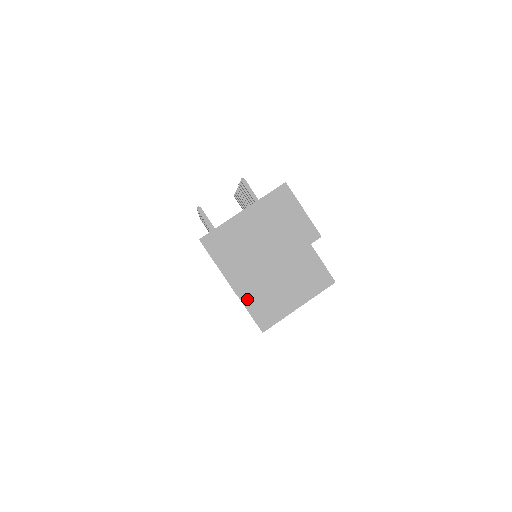
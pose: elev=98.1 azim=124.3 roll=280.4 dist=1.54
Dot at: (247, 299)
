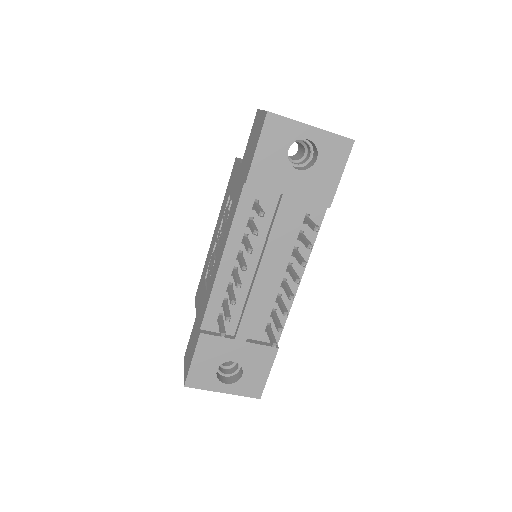
Dot at: occluded
